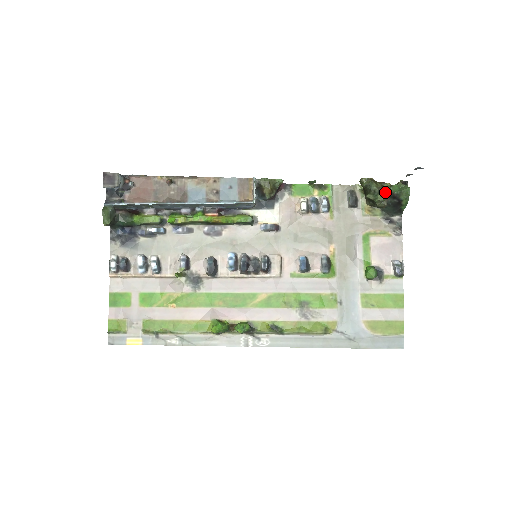
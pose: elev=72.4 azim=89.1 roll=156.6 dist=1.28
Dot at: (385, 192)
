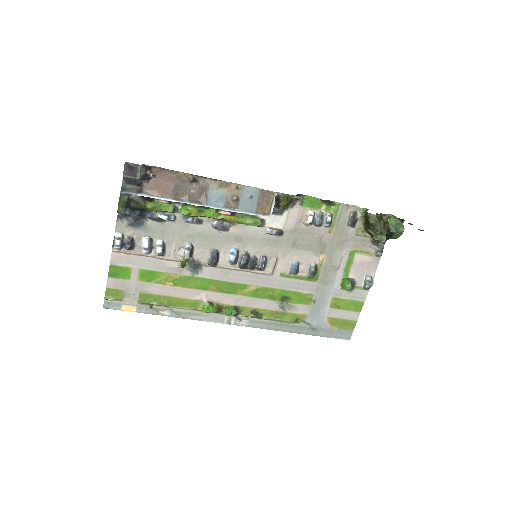
Dot at: (385, 233)
